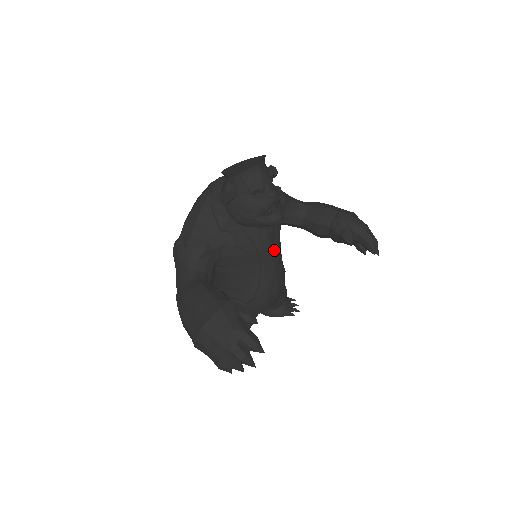
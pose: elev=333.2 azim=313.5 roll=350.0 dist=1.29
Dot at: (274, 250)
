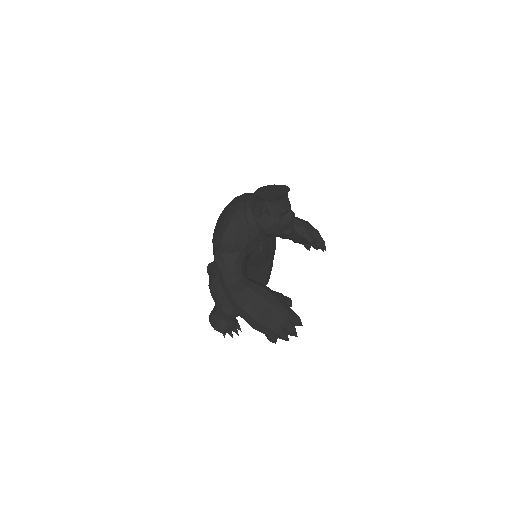
Dot at: occluded
